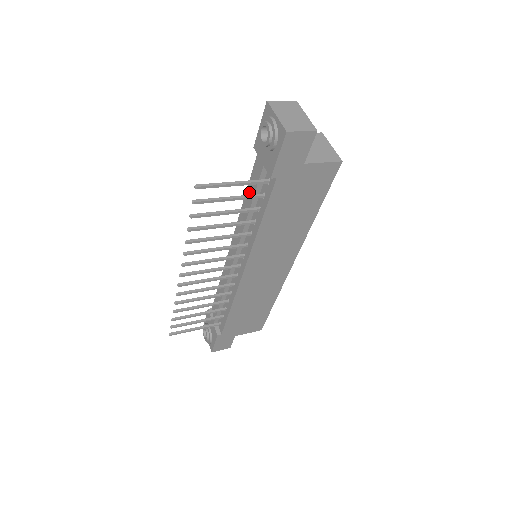
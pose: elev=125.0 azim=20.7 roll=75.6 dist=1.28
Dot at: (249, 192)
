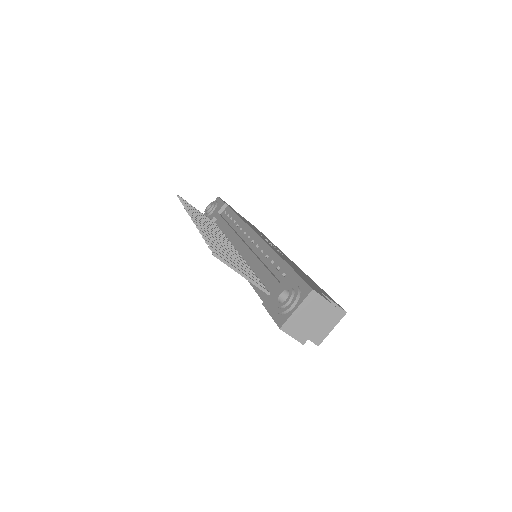
Dot at: (274, 258)
